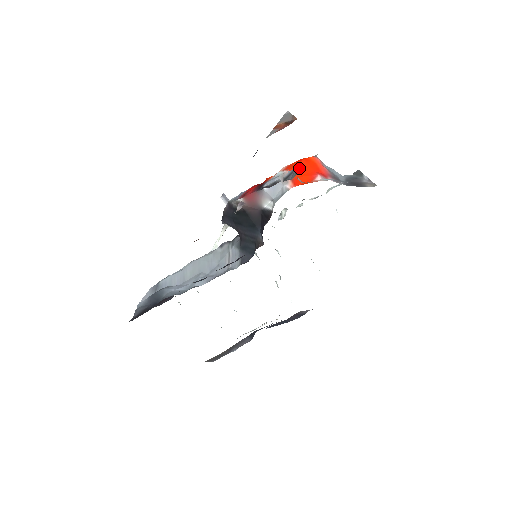
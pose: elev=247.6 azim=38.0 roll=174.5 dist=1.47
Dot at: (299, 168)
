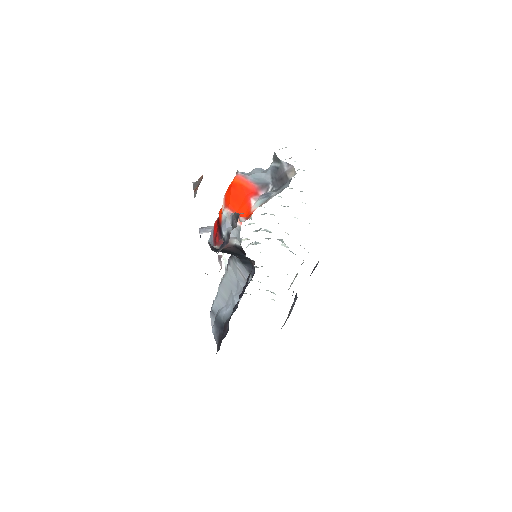
Dot at: (235, 215)
